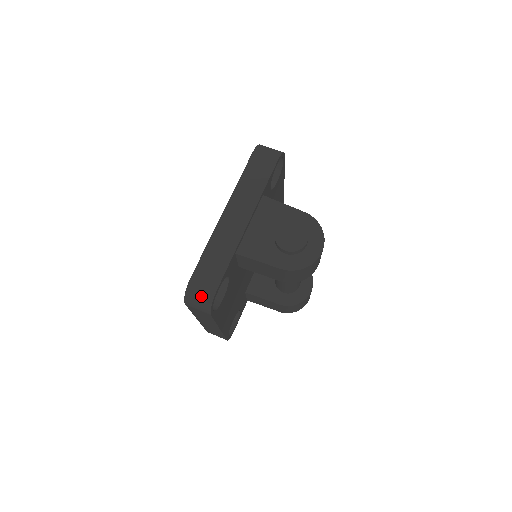
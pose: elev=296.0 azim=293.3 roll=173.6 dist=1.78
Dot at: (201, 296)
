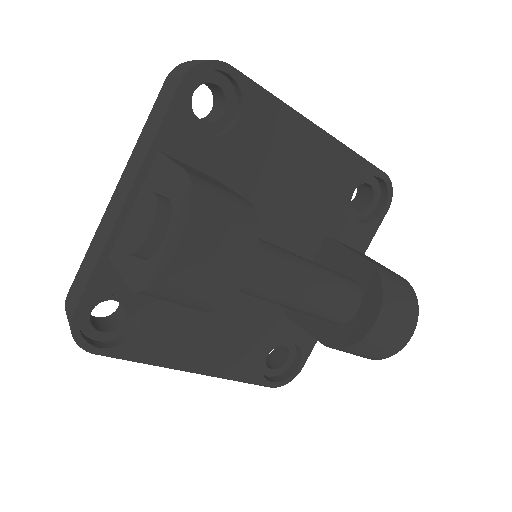
Dot at: occluded
